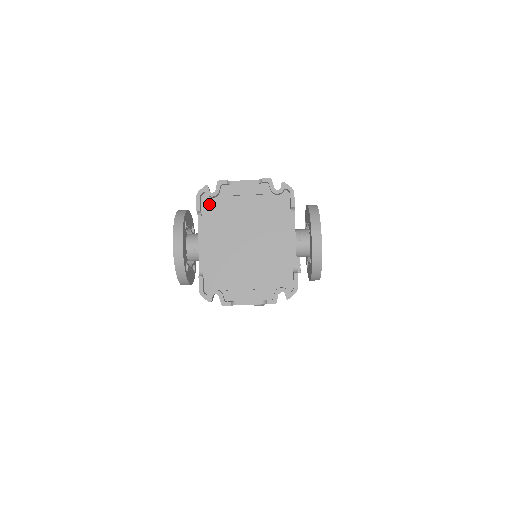
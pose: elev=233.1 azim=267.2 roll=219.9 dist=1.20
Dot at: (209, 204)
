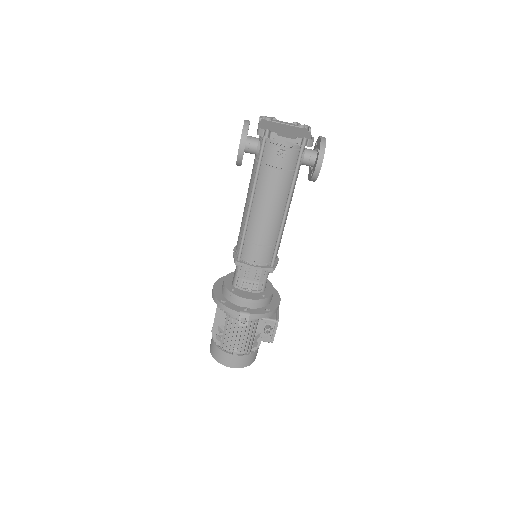
Dot at: (265, 121)
